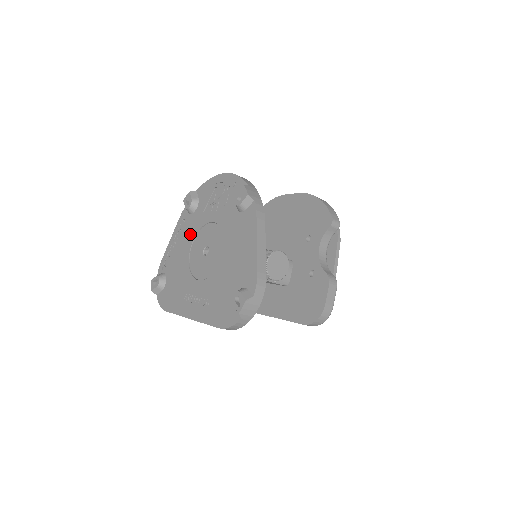
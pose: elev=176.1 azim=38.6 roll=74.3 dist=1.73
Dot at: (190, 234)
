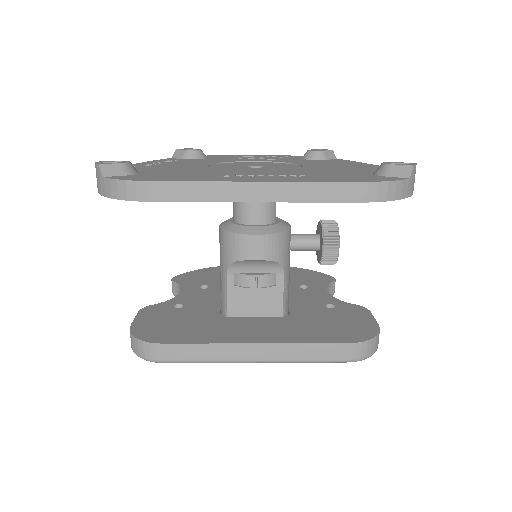
Dot at: (200, 162)
